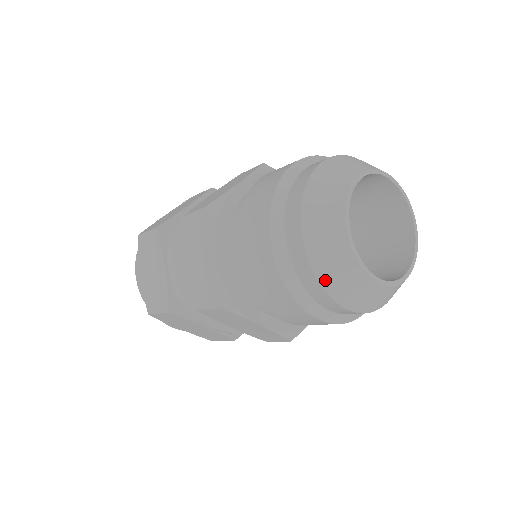
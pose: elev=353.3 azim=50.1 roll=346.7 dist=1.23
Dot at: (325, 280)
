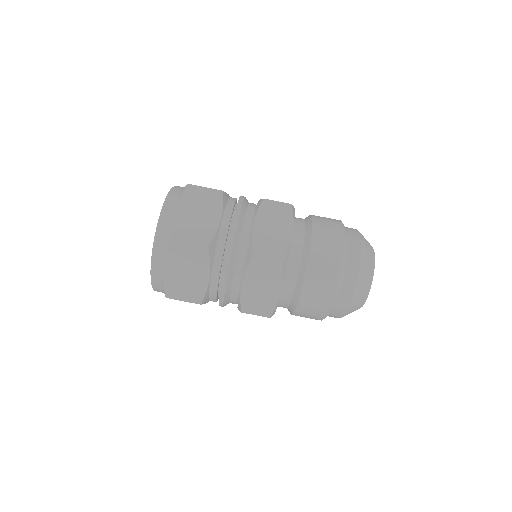
Dot at: (360, 279)
